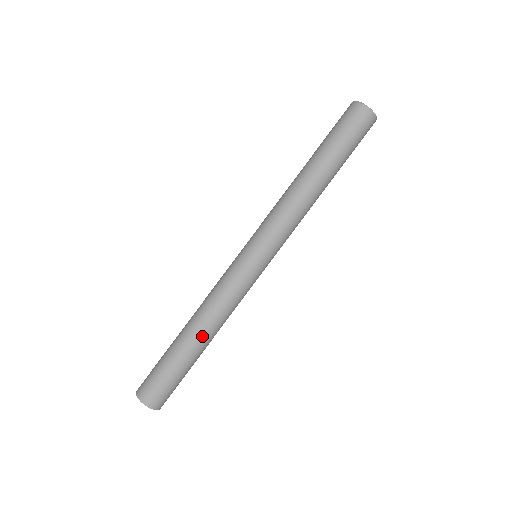
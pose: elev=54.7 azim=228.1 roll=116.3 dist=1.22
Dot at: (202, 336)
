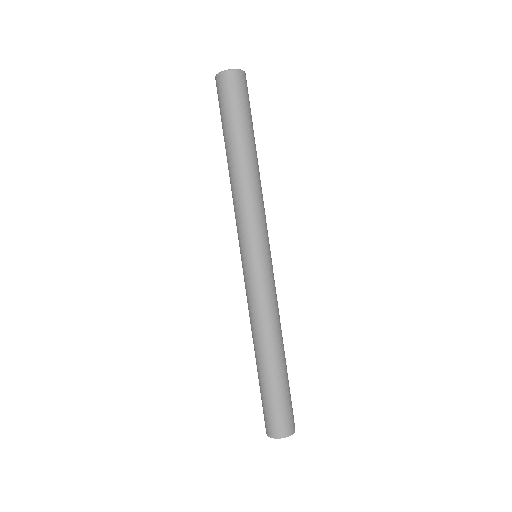
Dot at: (267, 352)
